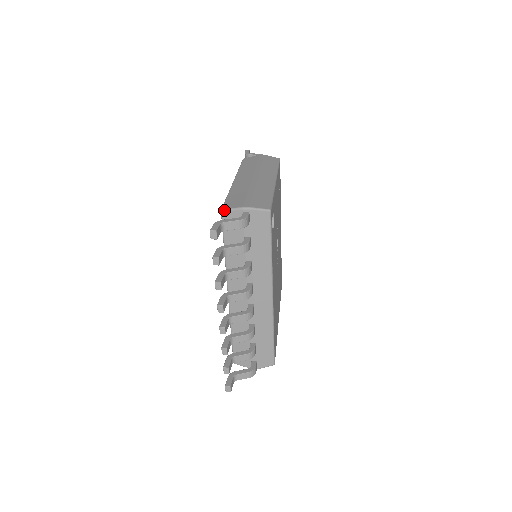
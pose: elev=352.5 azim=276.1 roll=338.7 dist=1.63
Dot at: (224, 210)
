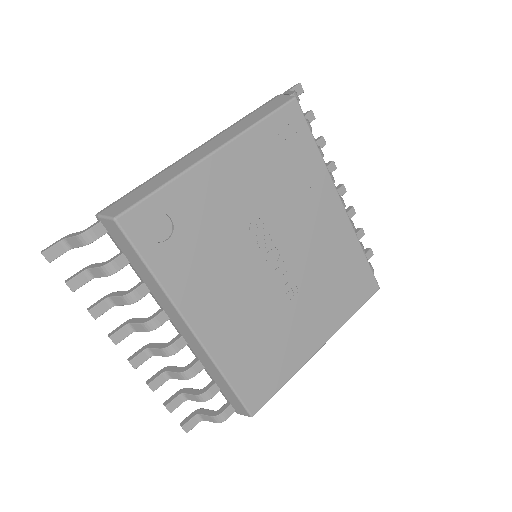
Dot at: occluded
